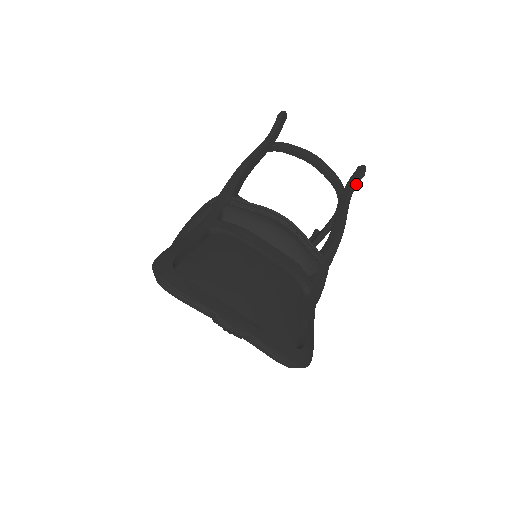
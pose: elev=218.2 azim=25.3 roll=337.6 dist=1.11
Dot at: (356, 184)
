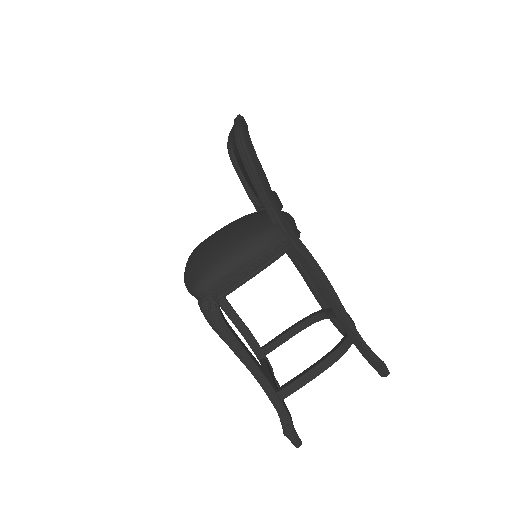
Dot at: (368, 351)
